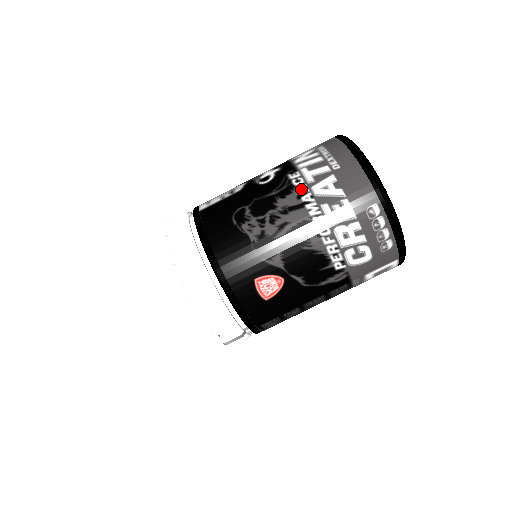
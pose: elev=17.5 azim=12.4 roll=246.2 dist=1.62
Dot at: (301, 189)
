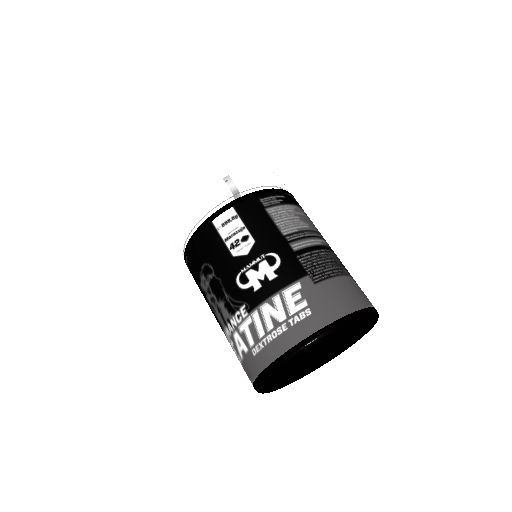
Dot at: (233, 322)
